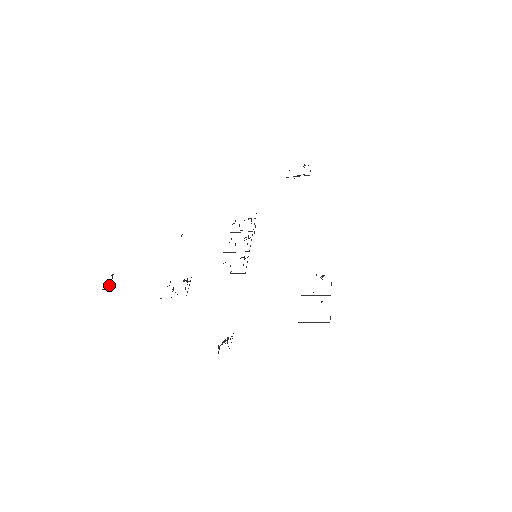
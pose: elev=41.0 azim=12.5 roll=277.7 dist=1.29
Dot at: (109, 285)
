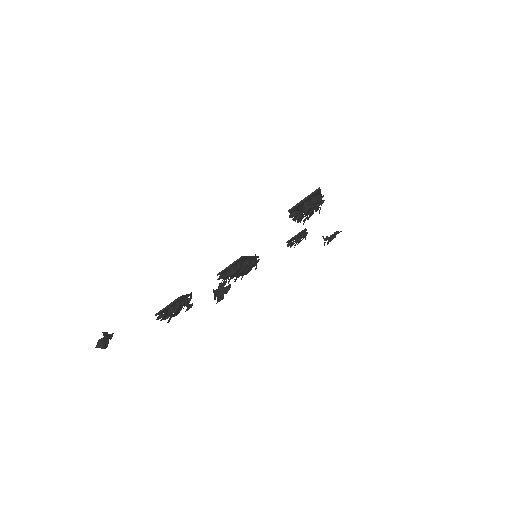
Dot at: (104, 338)
